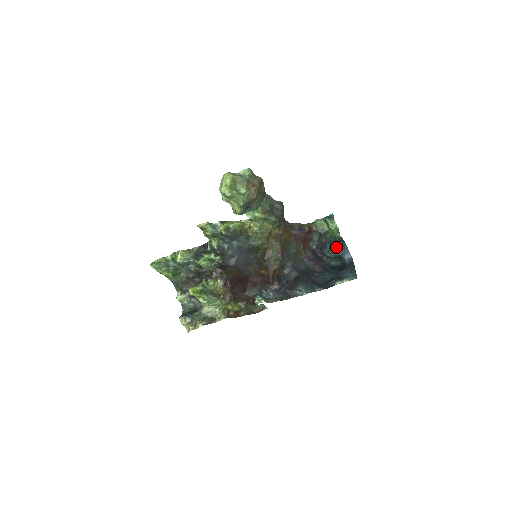
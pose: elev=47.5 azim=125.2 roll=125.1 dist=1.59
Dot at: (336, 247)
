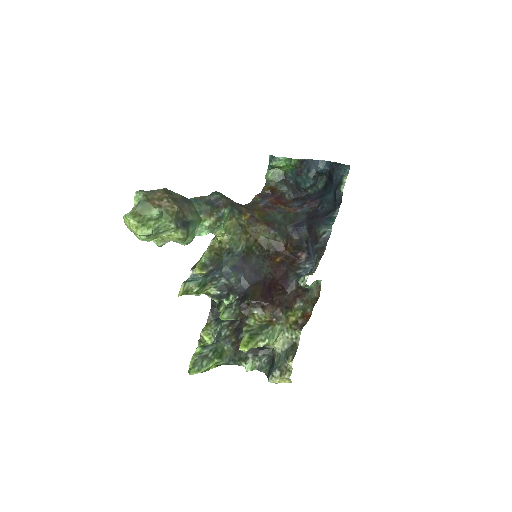
Dot at: (305, 172)
